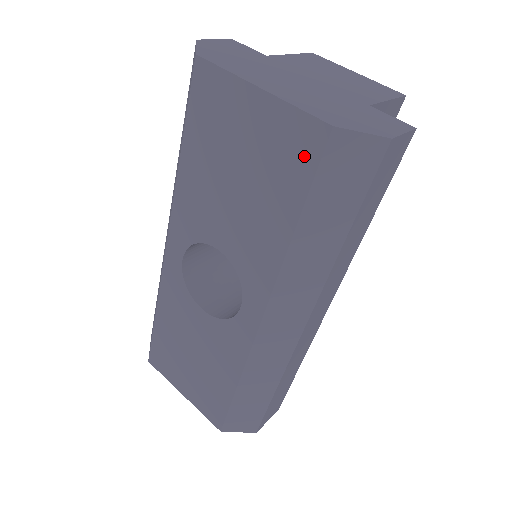
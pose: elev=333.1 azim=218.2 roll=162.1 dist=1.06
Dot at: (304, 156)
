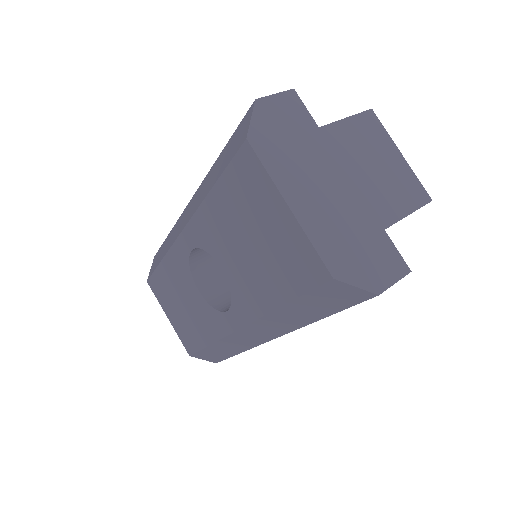
Dot at: (305, 275)
